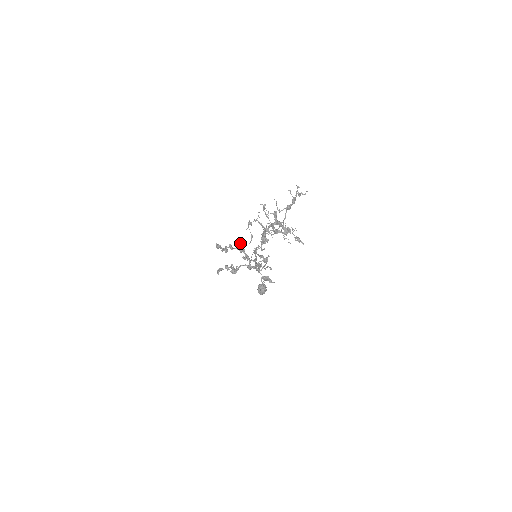
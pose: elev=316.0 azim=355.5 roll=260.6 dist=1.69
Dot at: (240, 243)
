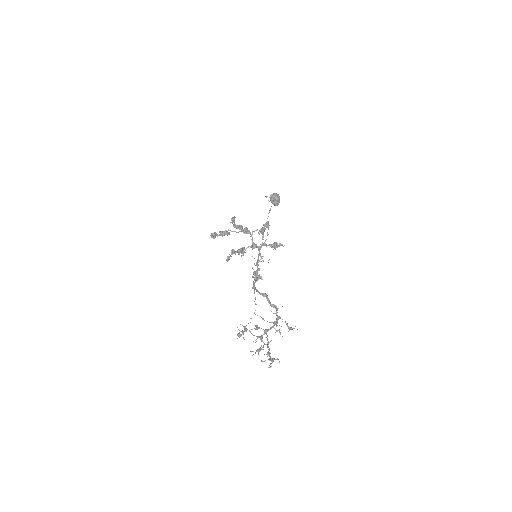
Dot at: (233, 224)
